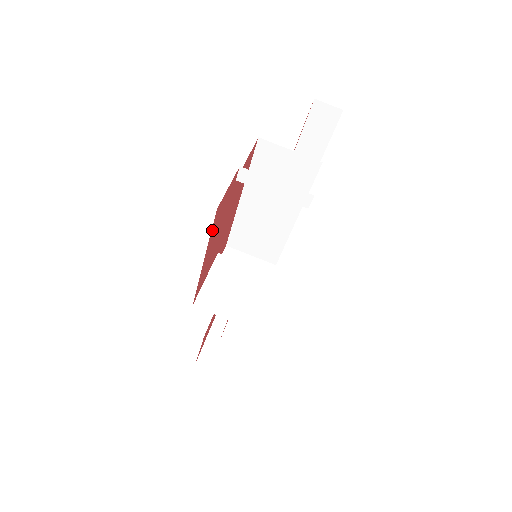
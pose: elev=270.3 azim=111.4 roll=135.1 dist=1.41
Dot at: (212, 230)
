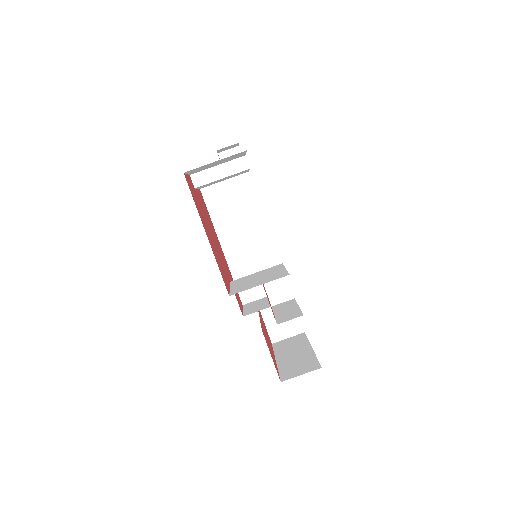
Dot at: (194, 200)
